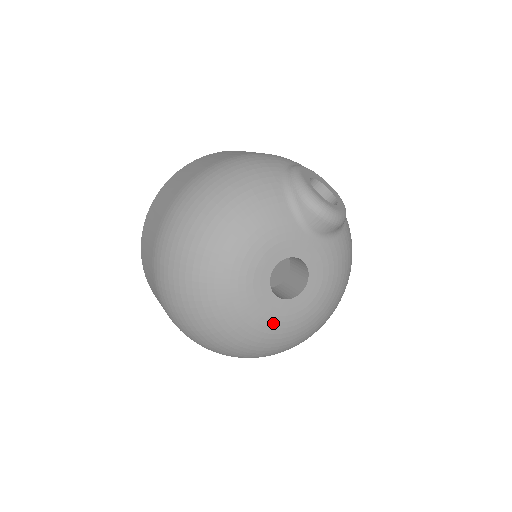
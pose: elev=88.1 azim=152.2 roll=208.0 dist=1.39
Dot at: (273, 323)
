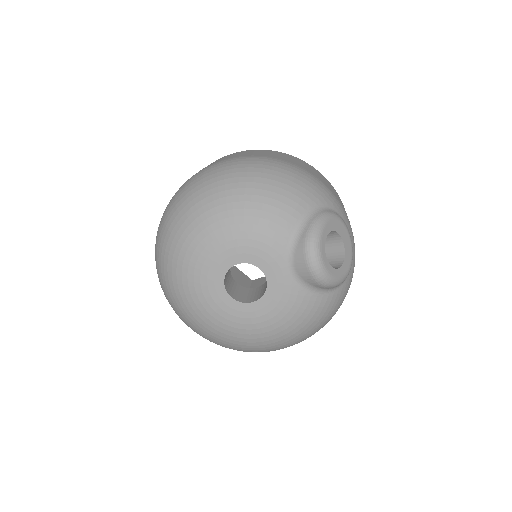
Dot at: (206, 303)
